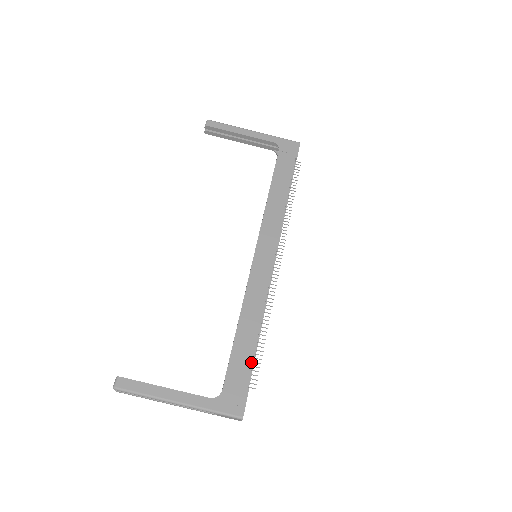
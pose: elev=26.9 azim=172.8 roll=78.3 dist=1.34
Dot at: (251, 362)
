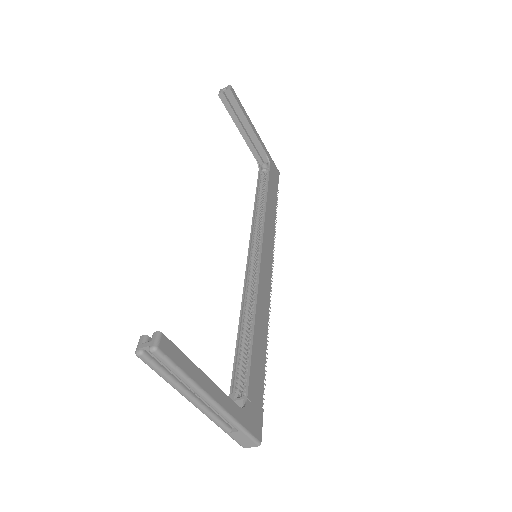
Dot at: (264, 375)
